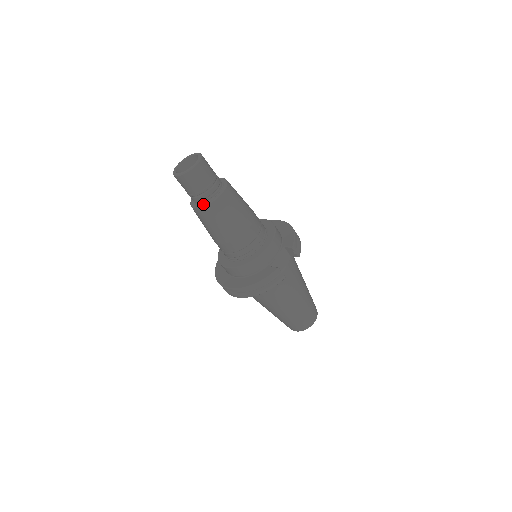
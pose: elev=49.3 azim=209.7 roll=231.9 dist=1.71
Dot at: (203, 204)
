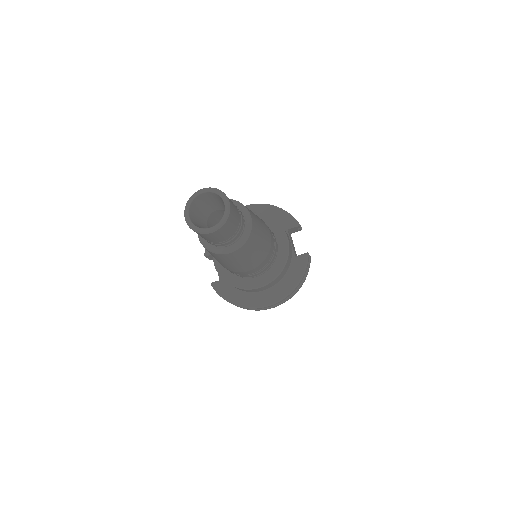
Dot at: (239, 243)
